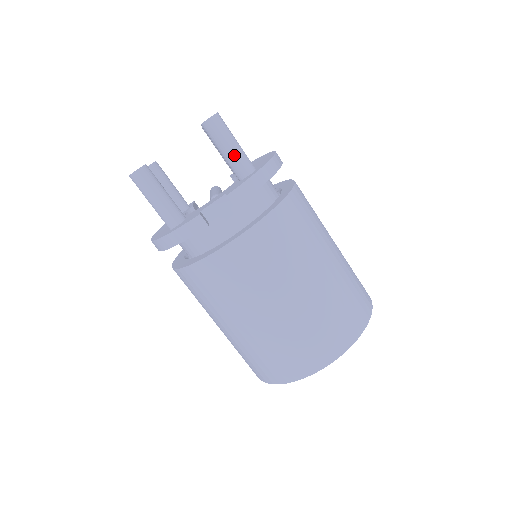
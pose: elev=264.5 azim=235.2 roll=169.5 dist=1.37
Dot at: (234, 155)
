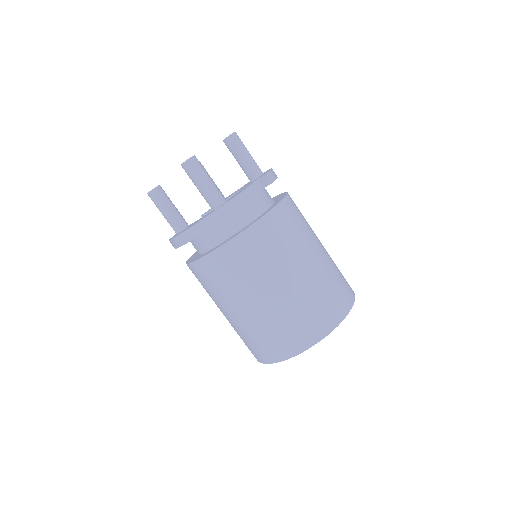
Dot at: (252, 159)
